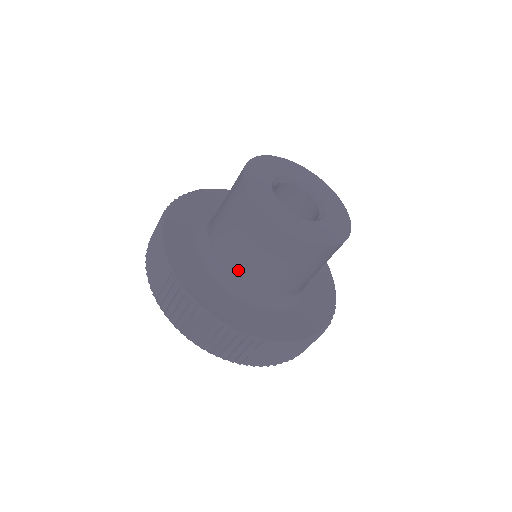
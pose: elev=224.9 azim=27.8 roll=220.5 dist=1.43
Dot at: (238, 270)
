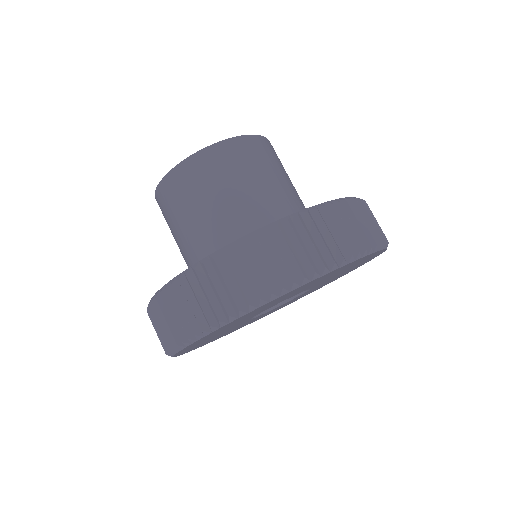
Dot at: (199, 246)
